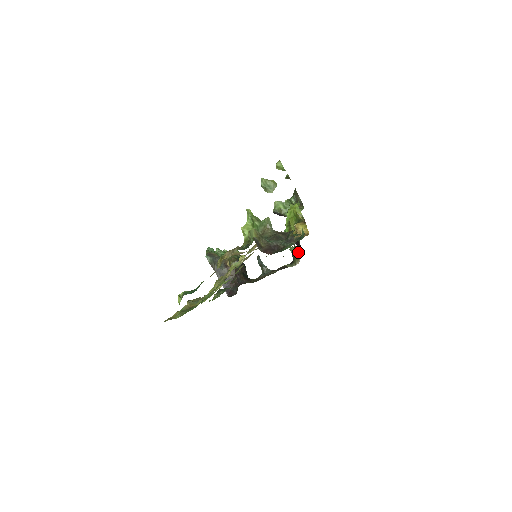
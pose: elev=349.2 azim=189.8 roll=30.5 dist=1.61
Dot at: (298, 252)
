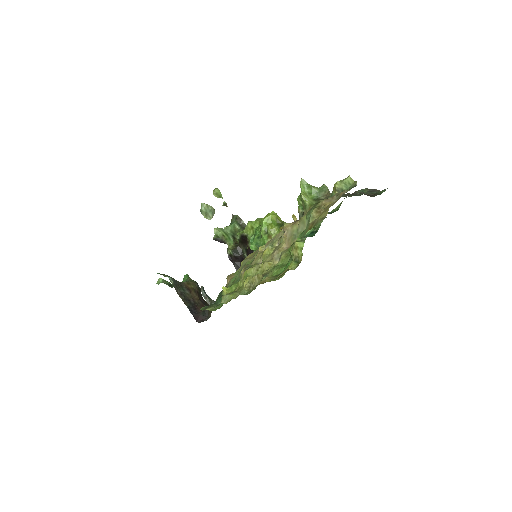
Dot at: occluded
